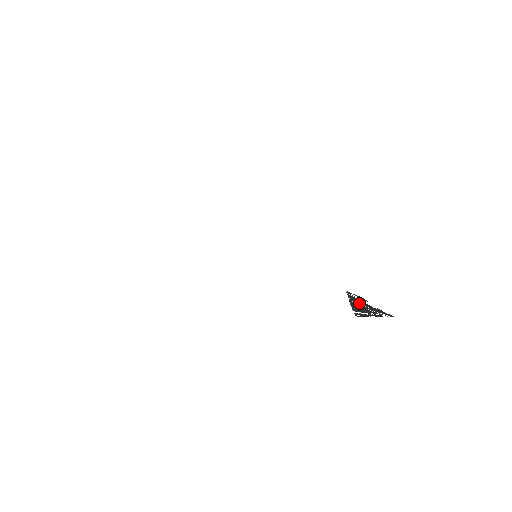
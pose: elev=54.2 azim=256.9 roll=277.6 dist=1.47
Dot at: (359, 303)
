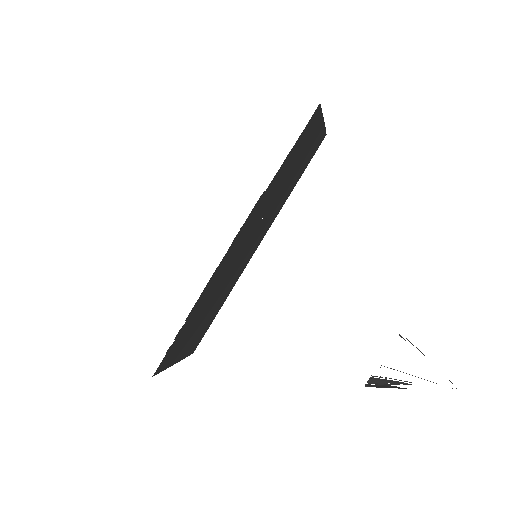
Dot at: occluded
